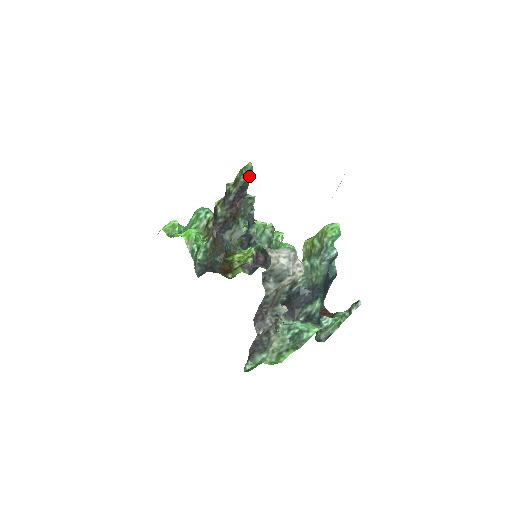
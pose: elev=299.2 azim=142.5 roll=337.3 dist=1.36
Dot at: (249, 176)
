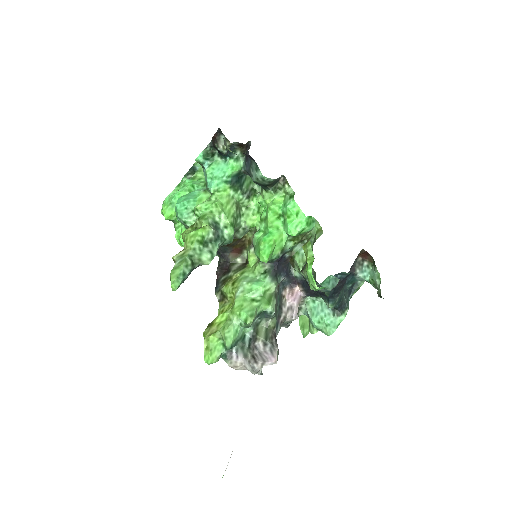
Dot at: (183, 281)
